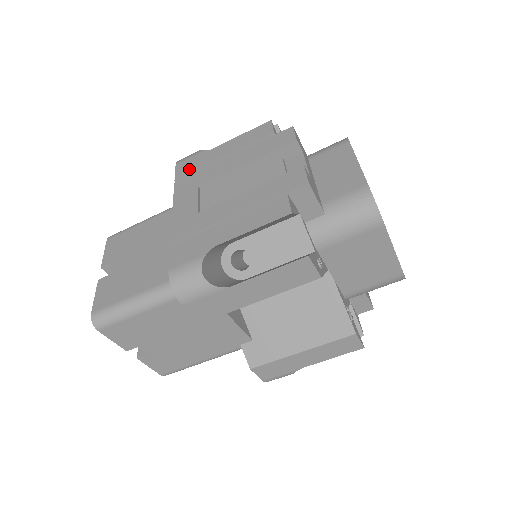
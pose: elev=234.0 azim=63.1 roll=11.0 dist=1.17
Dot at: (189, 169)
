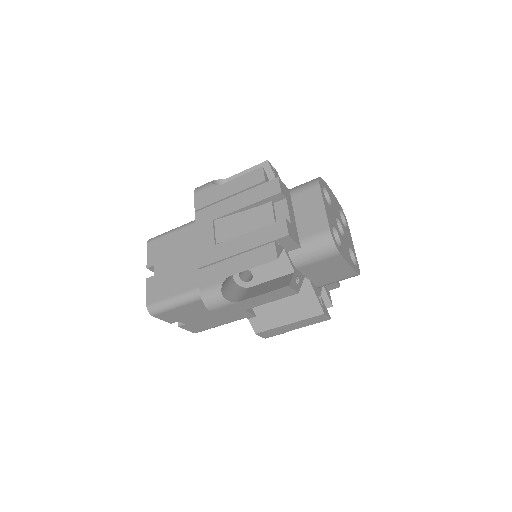
Dot at: (205, 202)
